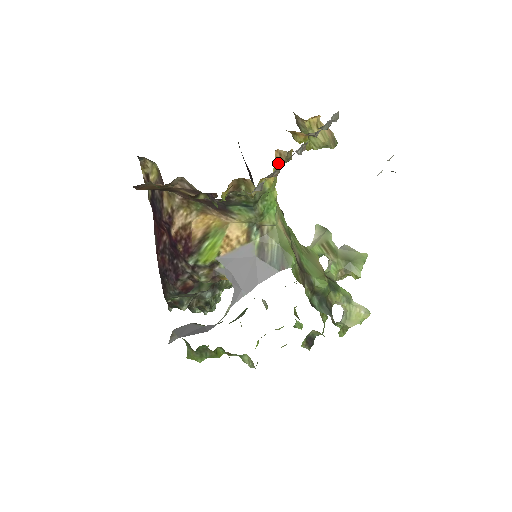
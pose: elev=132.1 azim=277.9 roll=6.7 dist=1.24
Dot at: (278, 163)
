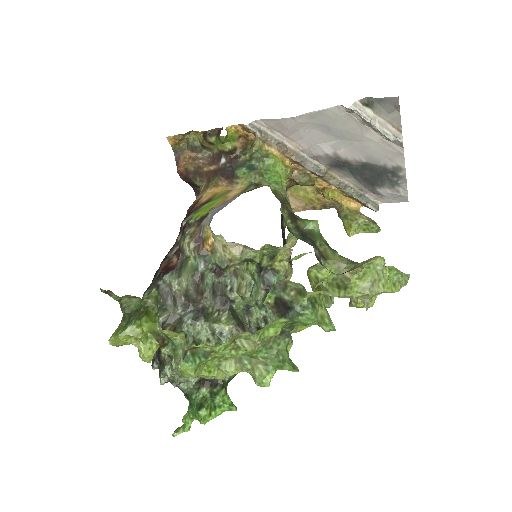
Dot at: (290, 159)
